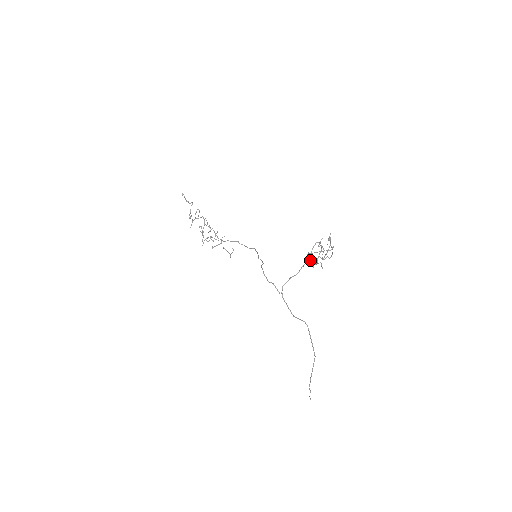
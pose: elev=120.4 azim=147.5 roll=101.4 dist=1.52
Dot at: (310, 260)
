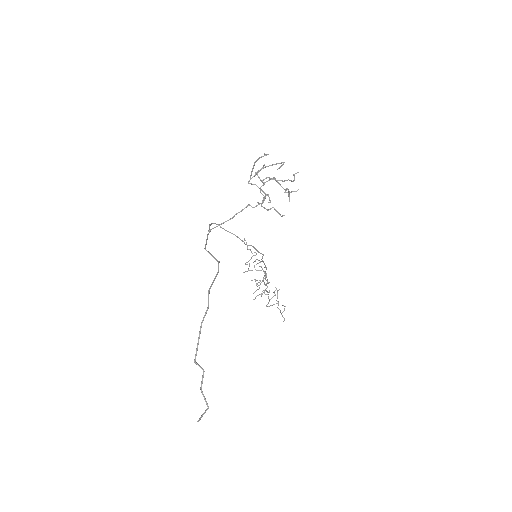
Dot at: (263, 200)
